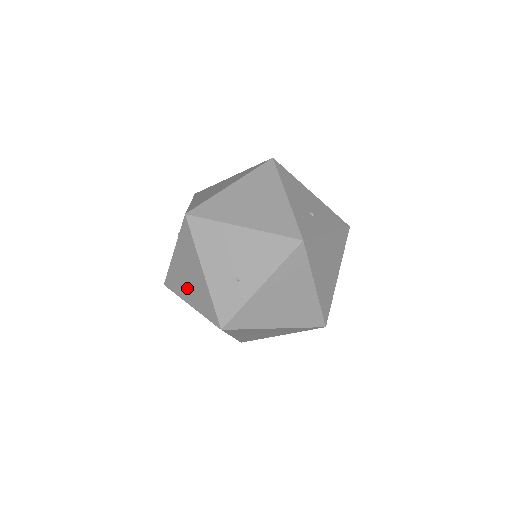
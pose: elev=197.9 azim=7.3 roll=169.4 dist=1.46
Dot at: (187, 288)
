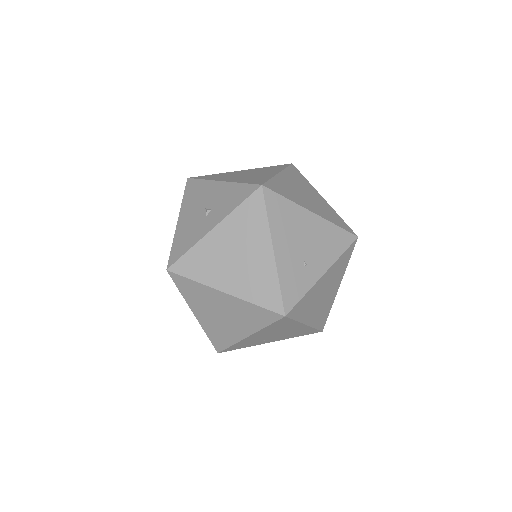
Dot at: (227, 271)
